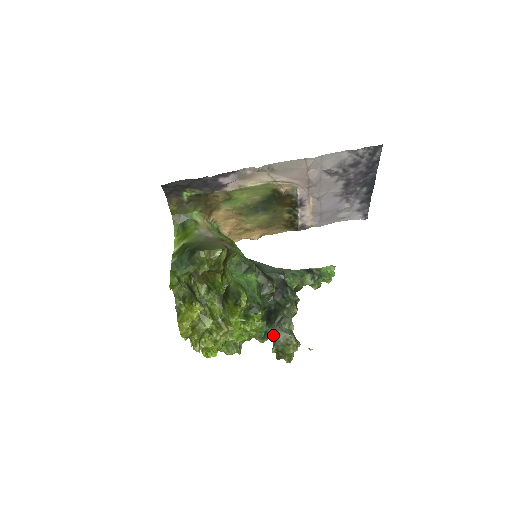
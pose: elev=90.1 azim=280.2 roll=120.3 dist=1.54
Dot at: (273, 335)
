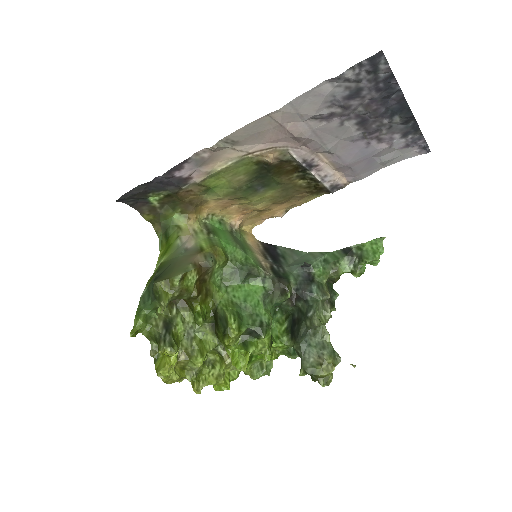
Dot at: (300, 353)
